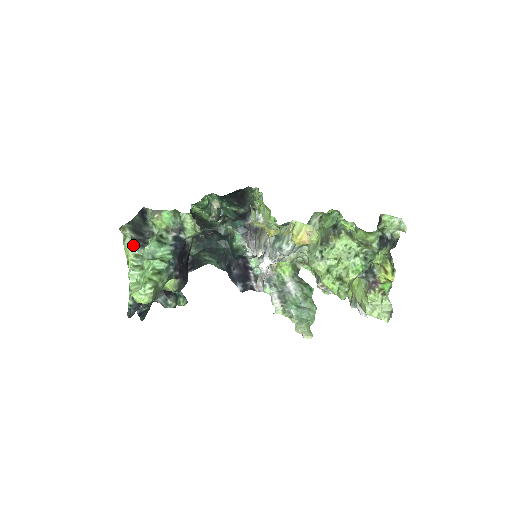
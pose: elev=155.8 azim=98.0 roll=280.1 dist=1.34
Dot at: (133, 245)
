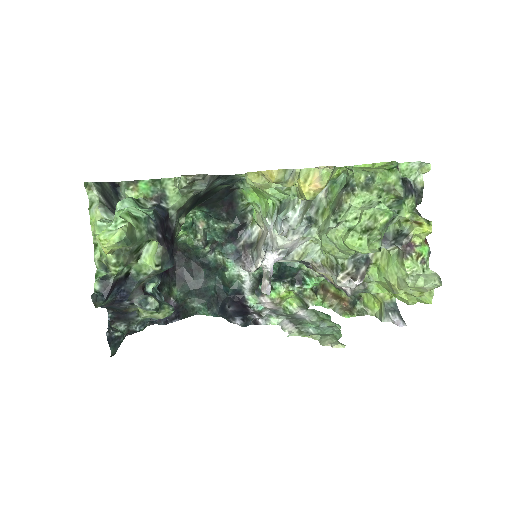
Dot at: (101, 207)
